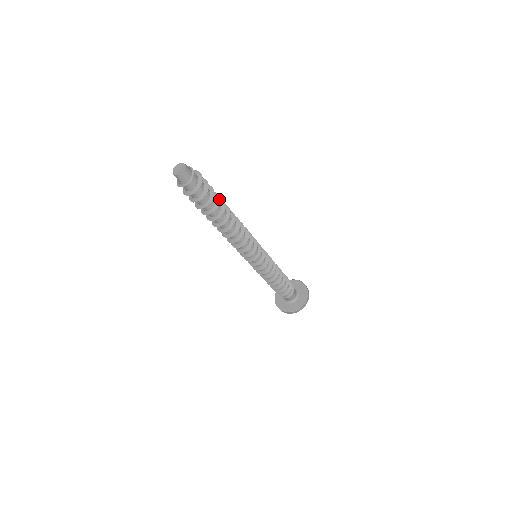
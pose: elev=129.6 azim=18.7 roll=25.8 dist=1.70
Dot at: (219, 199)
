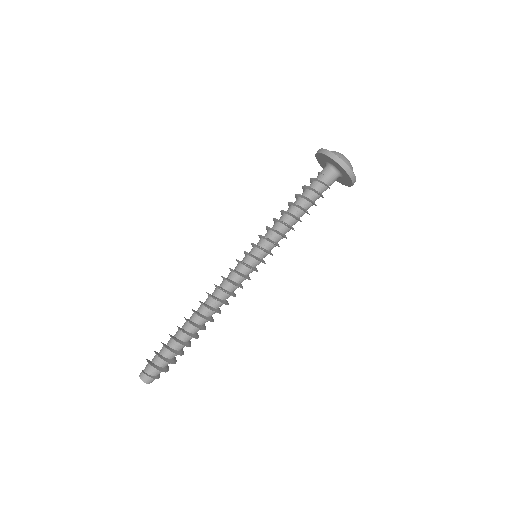
Dot at: (183, 346)
